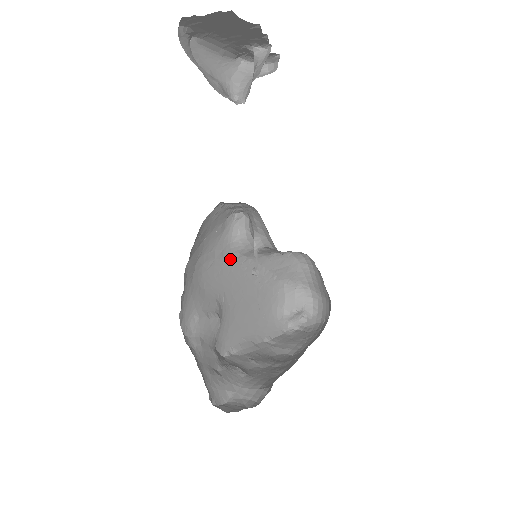
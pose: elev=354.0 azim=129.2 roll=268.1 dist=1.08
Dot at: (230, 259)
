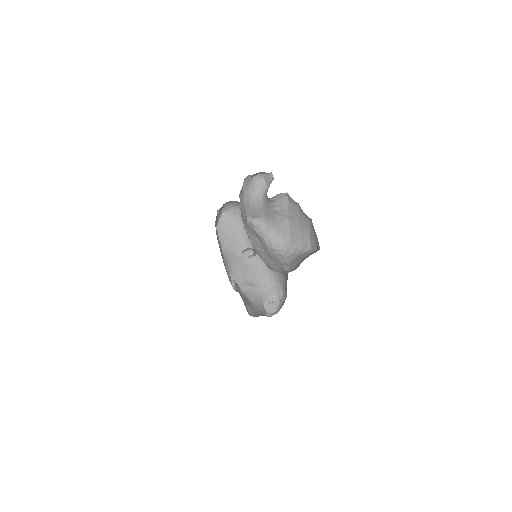
Dot at: occluded
